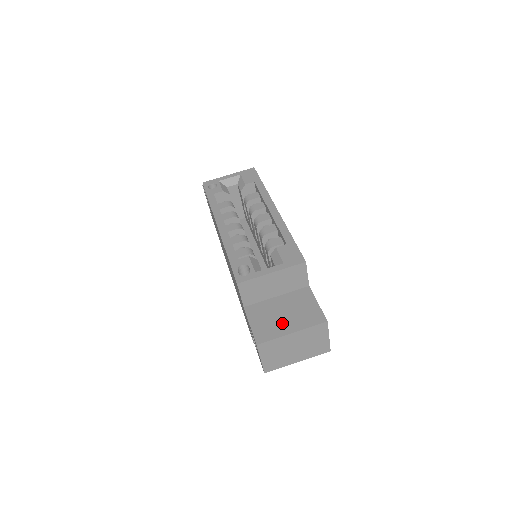
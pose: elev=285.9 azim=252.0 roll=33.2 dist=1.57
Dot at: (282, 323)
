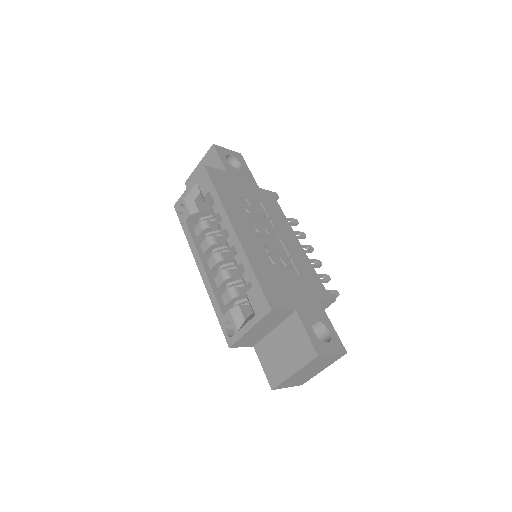
Dot at: (284, 363)
